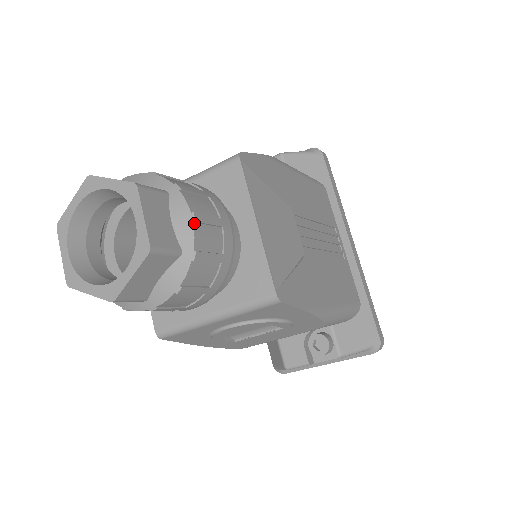
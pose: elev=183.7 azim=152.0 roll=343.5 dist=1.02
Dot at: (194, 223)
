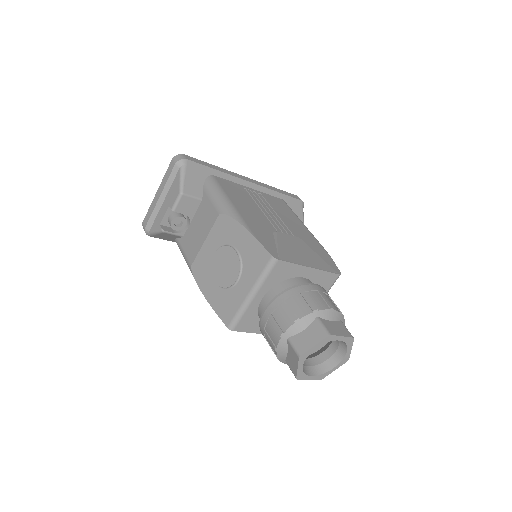
Dot at: (334, 310)
